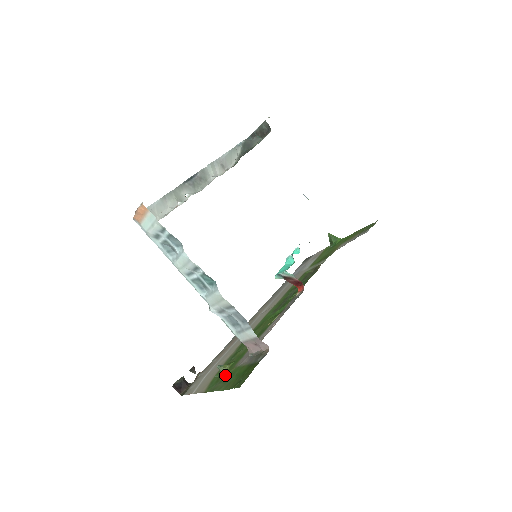
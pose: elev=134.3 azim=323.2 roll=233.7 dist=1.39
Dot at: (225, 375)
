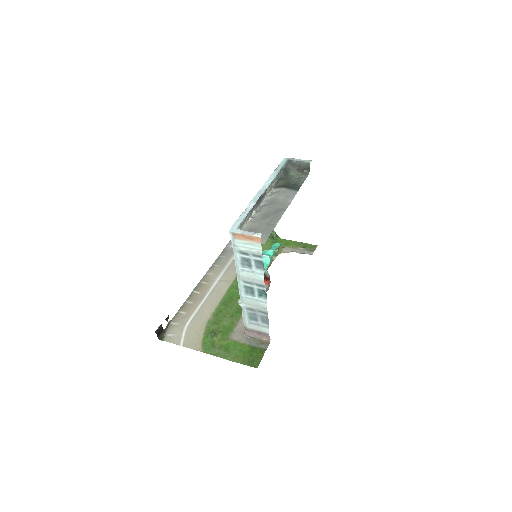
Dot at: (221, 343)
